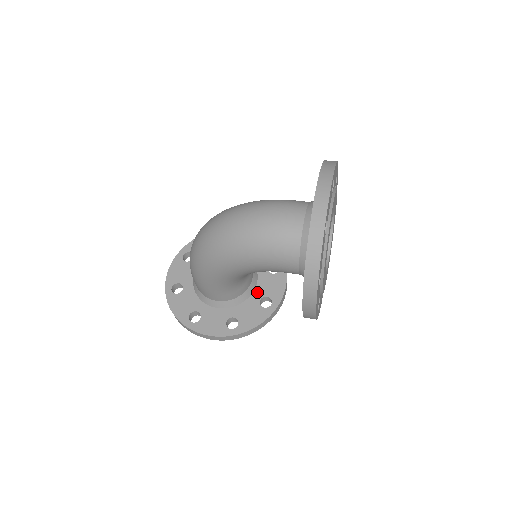
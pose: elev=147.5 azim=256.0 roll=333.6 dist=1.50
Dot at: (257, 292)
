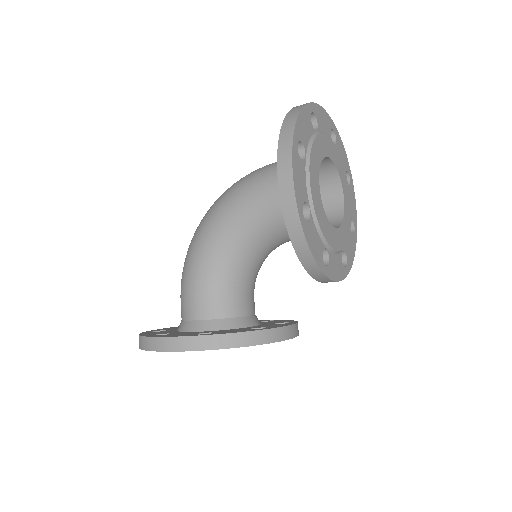
Dot at: (252, 327)
